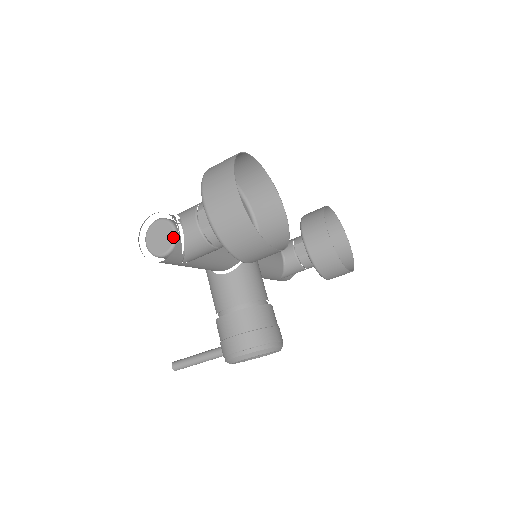
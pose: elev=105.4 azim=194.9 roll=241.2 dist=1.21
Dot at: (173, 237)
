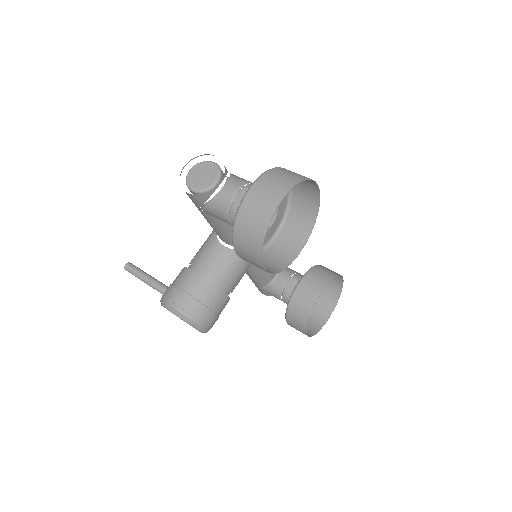
Dot at: (211, 185)
